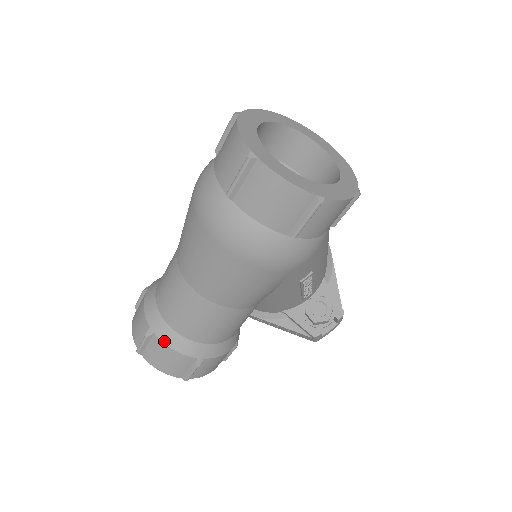
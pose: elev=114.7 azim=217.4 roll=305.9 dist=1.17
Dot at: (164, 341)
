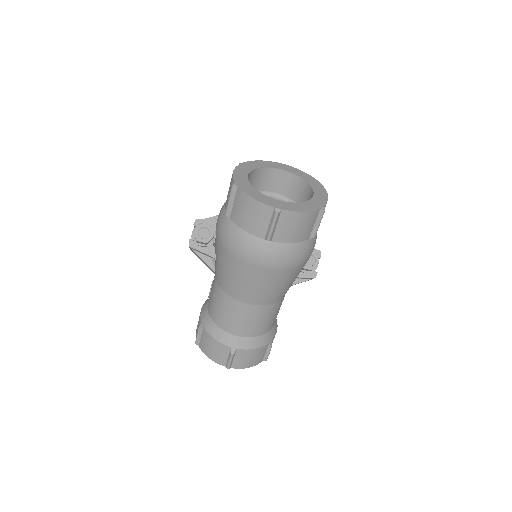
Dot at: (247, 348)
